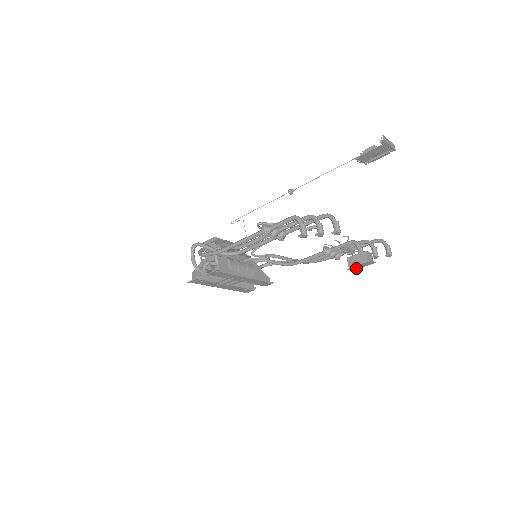
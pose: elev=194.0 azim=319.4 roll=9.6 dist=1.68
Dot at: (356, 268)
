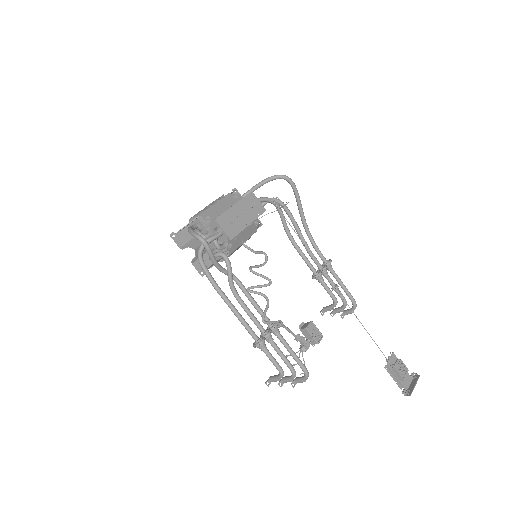
Dot at: occluded
